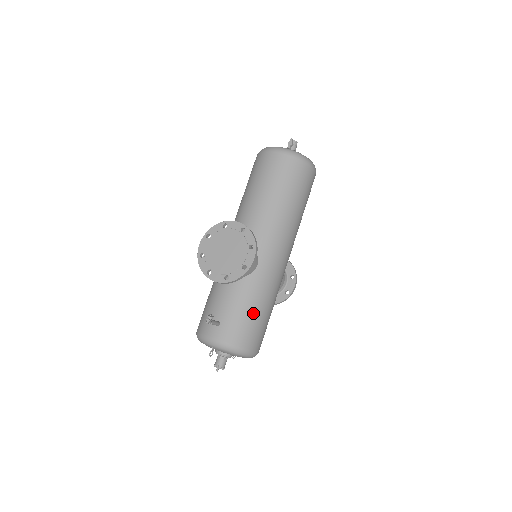
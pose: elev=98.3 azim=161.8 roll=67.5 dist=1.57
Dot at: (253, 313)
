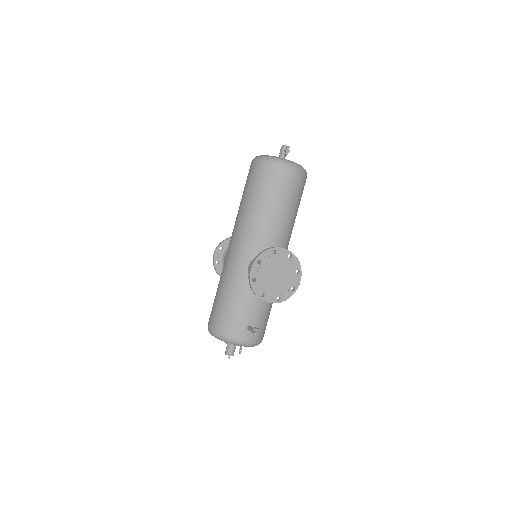
Dot at: occluded
